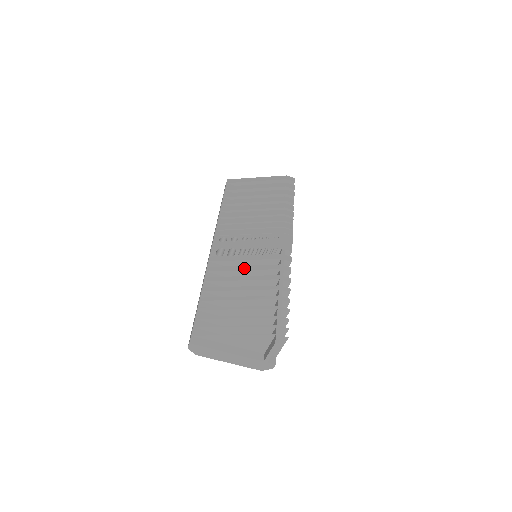
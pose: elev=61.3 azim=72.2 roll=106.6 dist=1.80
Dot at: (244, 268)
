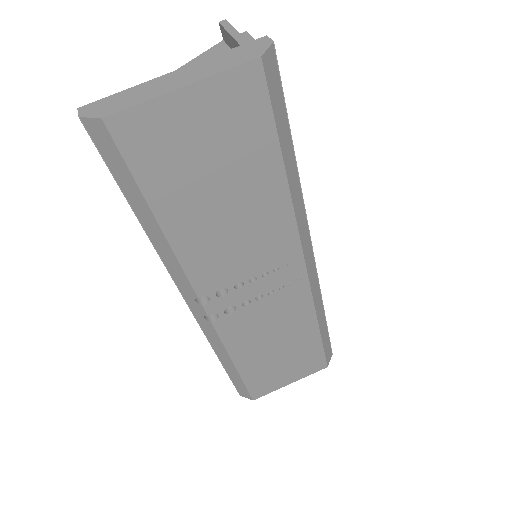
Dot at: occluded
